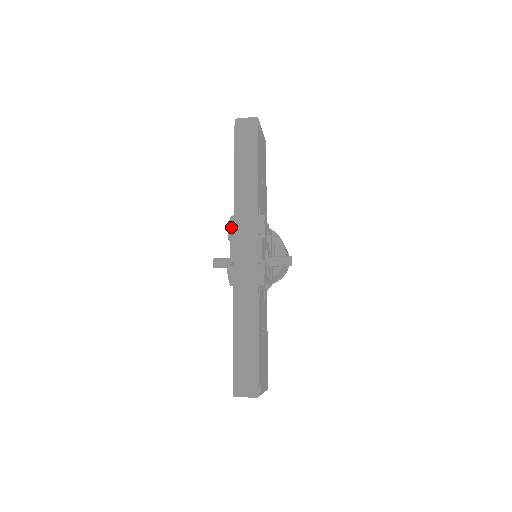
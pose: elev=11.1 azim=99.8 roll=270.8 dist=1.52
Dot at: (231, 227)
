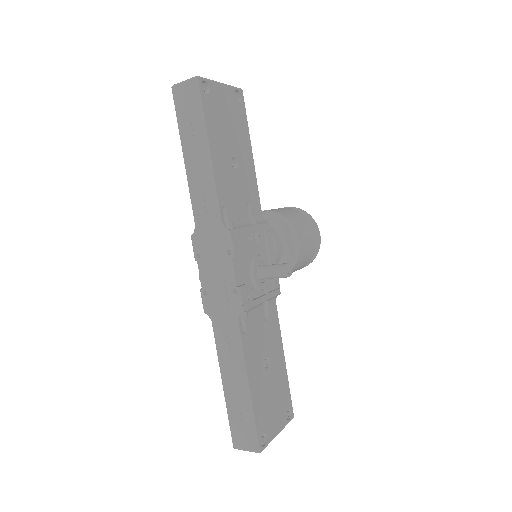
Dot at: (195, 245)
